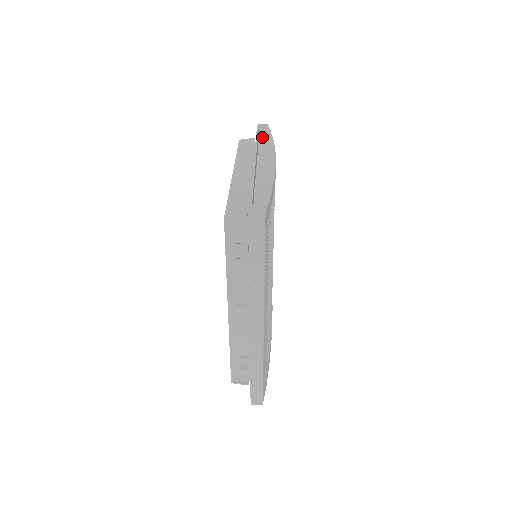
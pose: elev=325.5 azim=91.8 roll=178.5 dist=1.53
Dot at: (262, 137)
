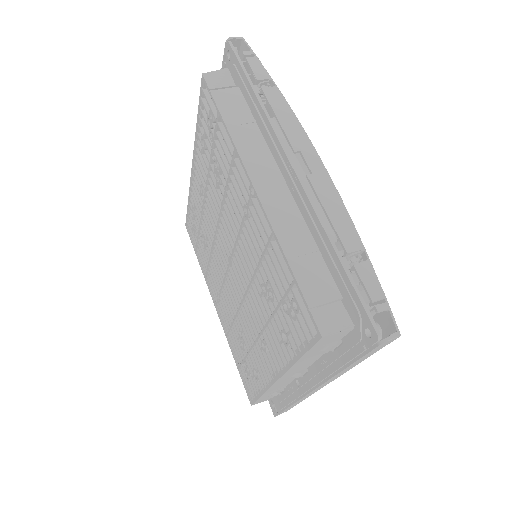
Dot at: (263, 89)
